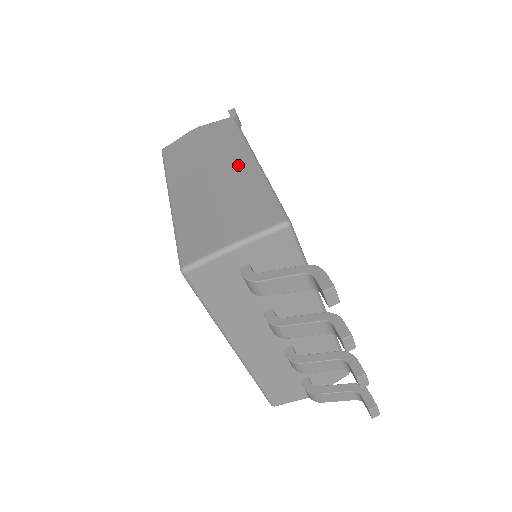
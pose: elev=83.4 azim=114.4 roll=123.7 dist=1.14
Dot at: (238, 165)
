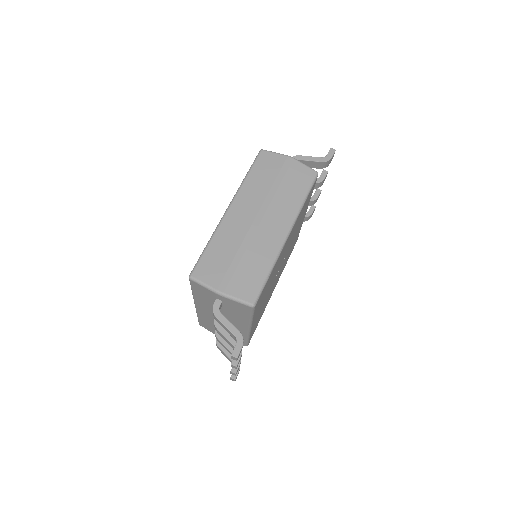
Dot at: (276, 230)
